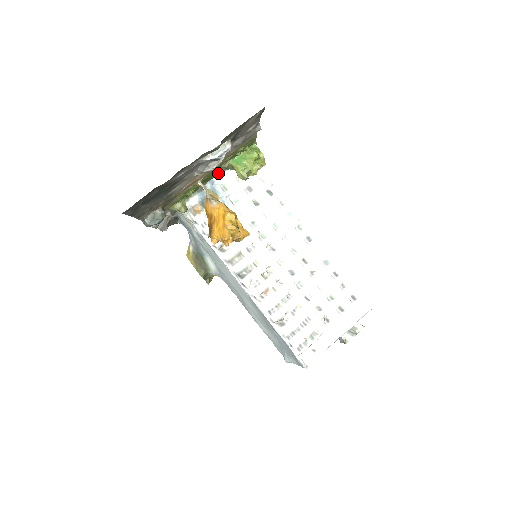
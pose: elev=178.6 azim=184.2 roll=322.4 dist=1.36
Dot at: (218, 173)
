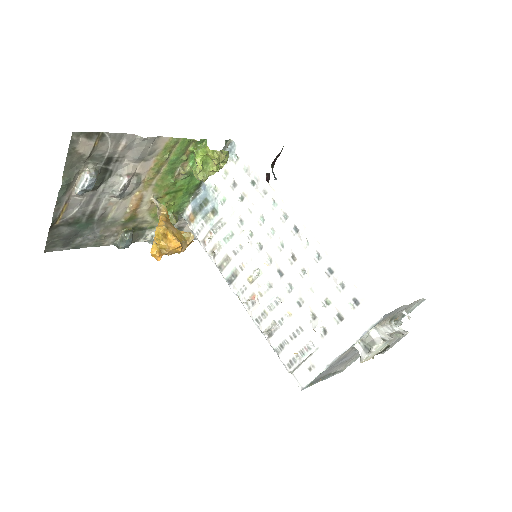
Dot at: occluded
